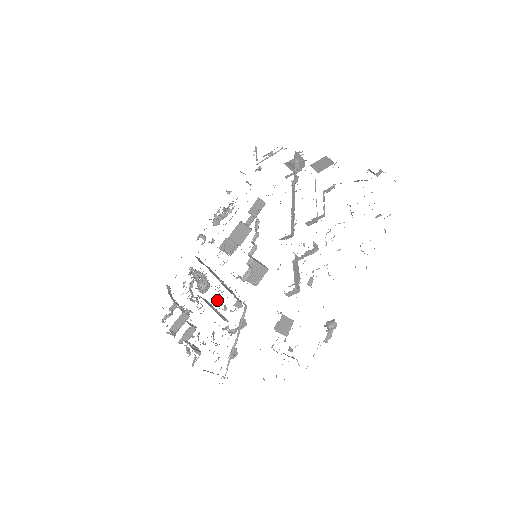
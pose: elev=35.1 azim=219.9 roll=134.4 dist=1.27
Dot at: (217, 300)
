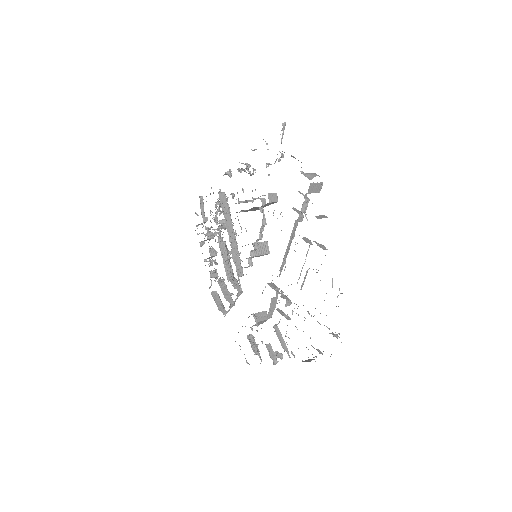
Dot at: occluded
